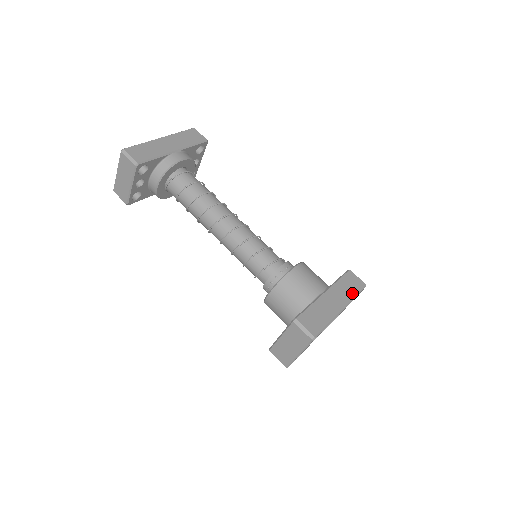
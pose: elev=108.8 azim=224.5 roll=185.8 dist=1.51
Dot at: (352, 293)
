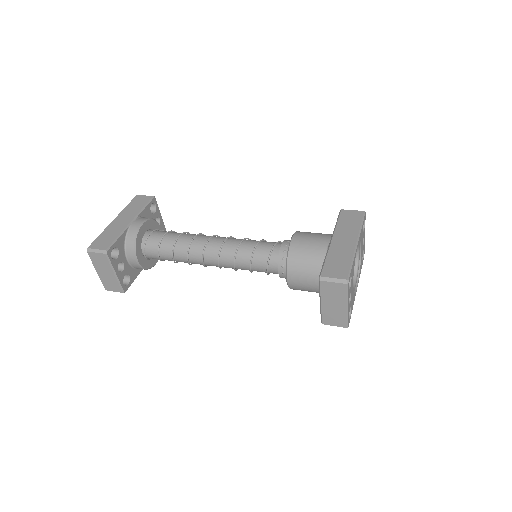
Dot at: (356, 225)
